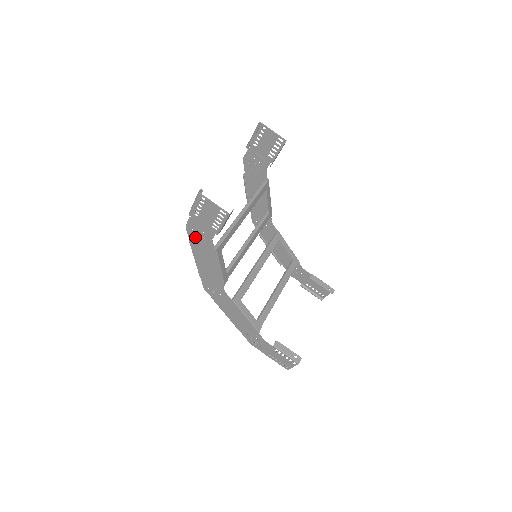
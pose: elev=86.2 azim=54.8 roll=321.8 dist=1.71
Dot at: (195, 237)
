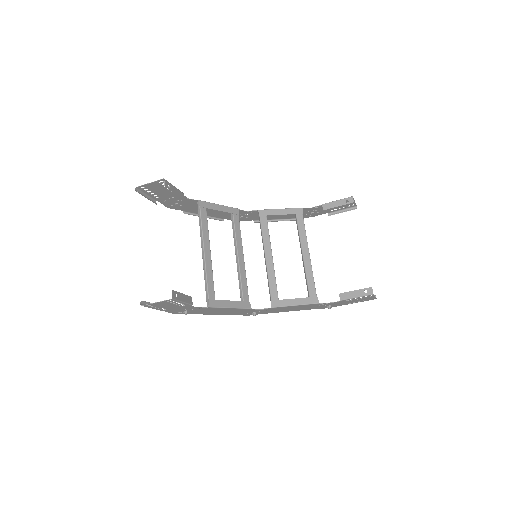
Dot at: (188, 312)
